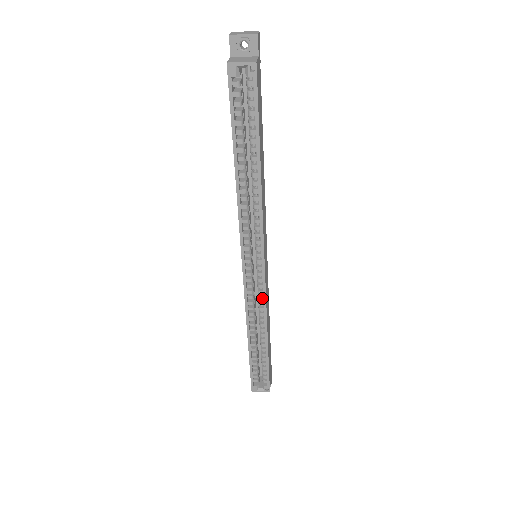
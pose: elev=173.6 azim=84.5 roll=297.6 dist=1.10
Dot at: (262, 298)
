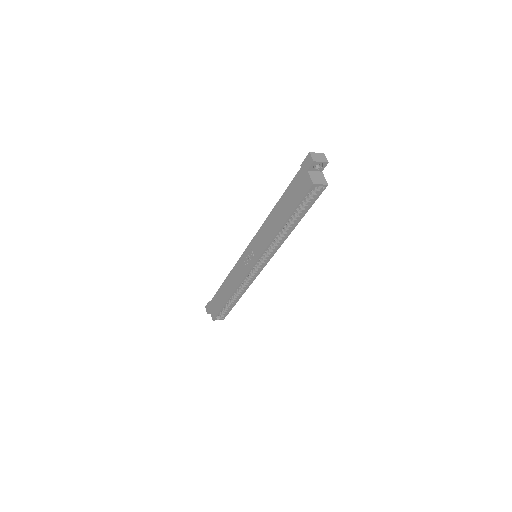
Dot at: (252, 278)
